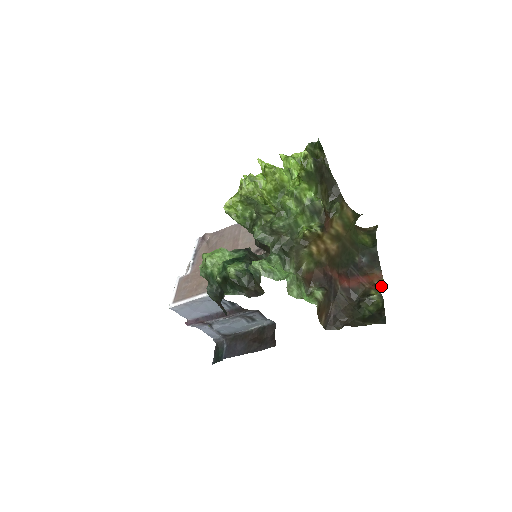
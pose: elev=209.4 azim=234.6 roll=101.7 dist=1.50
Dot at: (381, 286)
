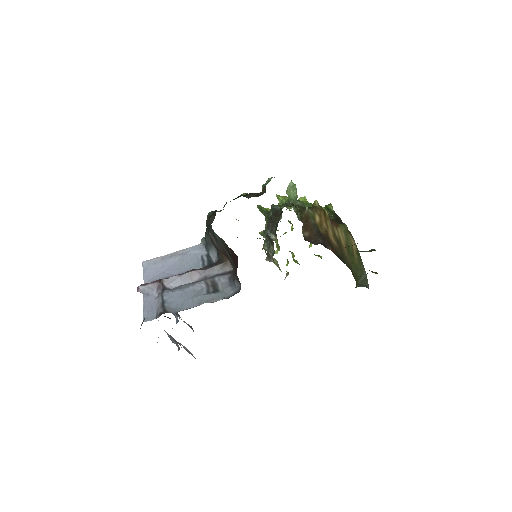
Dot at: occluded
